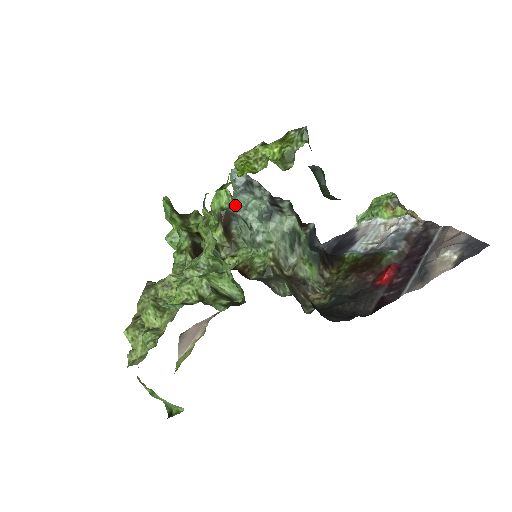
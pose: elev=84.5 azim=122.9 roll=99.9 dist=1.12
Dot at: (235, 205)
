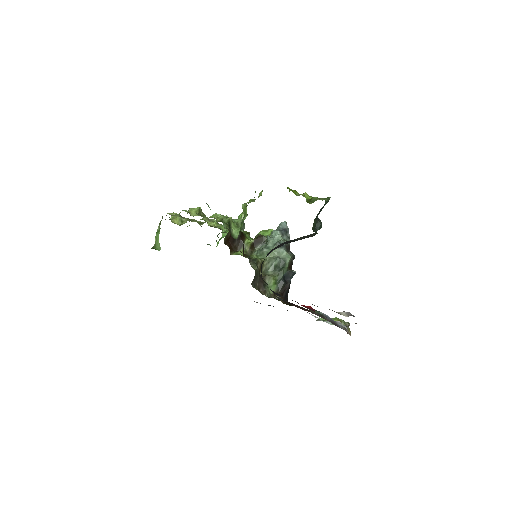
Dot at: occluded
